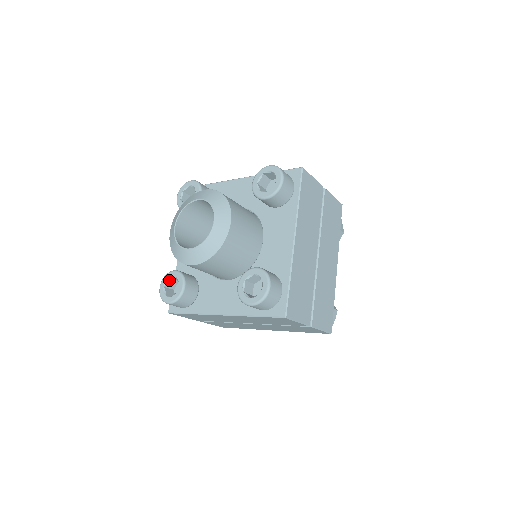
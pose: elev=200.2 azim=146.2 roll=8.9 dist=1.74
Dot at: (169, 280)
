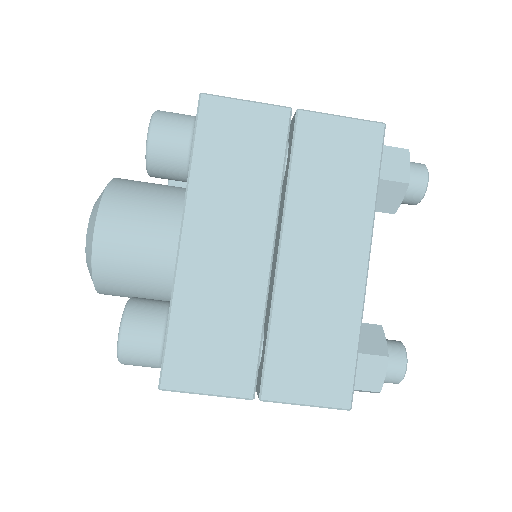
Dot at: occluded
